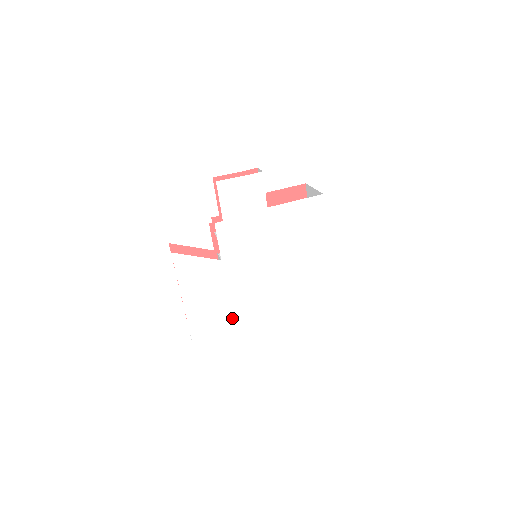
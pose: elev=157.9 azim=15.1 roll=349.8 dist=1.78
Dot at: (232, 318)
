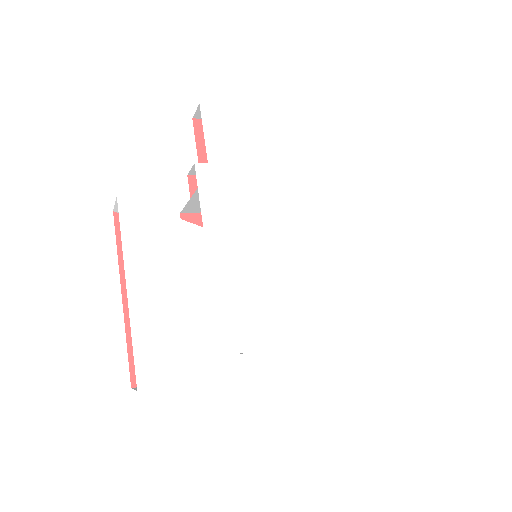
Dot at: (219, 346)
